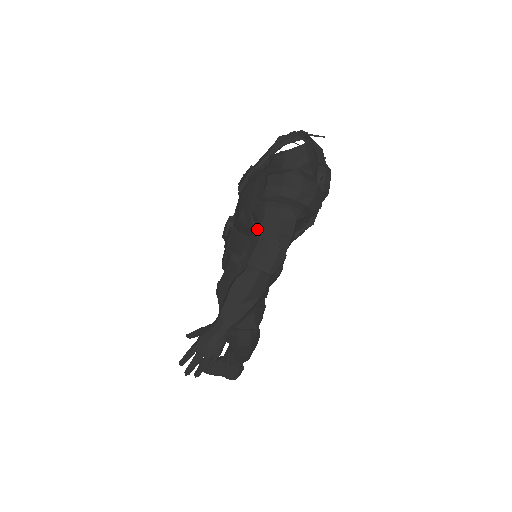
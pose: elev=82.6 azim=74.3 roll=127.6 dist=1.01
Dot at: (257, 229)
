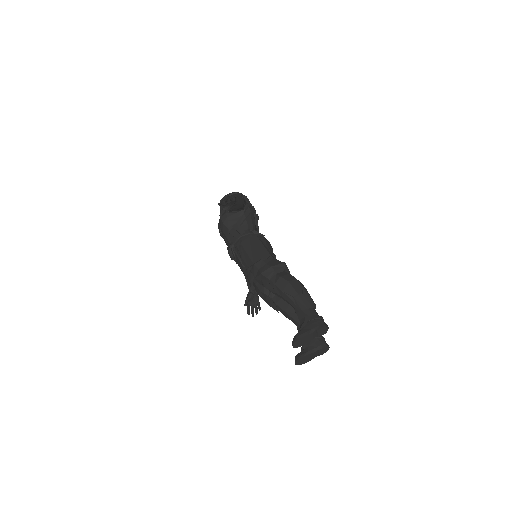
Dot at: occluded
